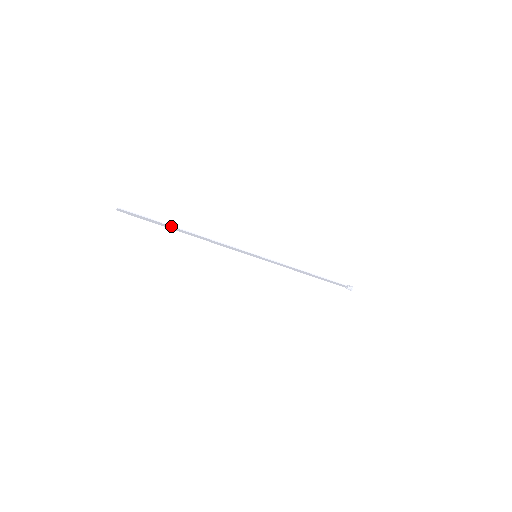
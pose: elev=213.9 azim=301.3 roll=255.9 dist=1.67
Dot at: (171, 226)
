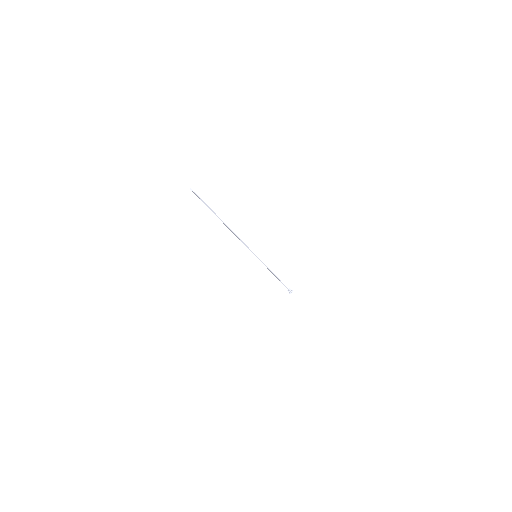
Dot at: (220, 219)
